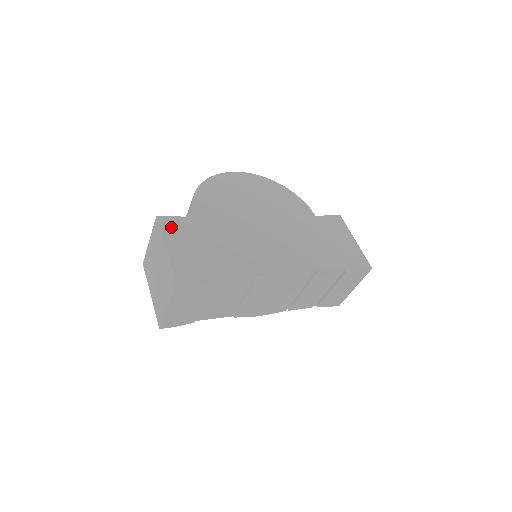
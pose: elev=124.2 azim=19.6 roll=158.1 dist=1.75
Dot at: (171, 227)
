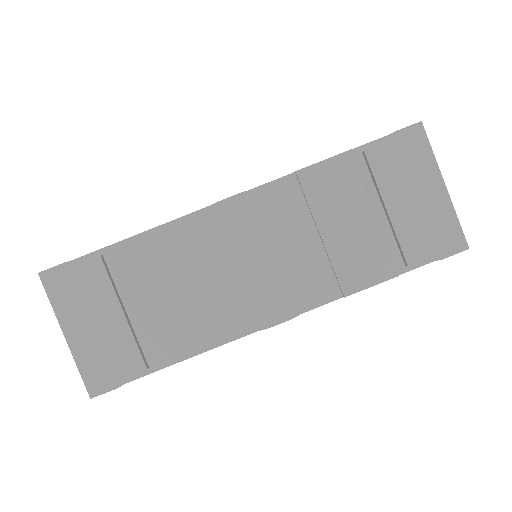
Dot at: occluded
